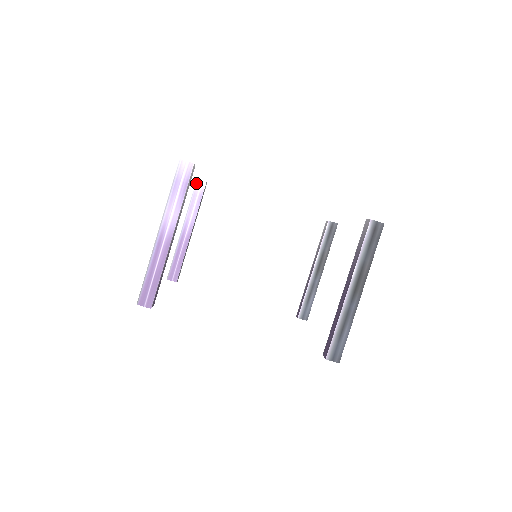
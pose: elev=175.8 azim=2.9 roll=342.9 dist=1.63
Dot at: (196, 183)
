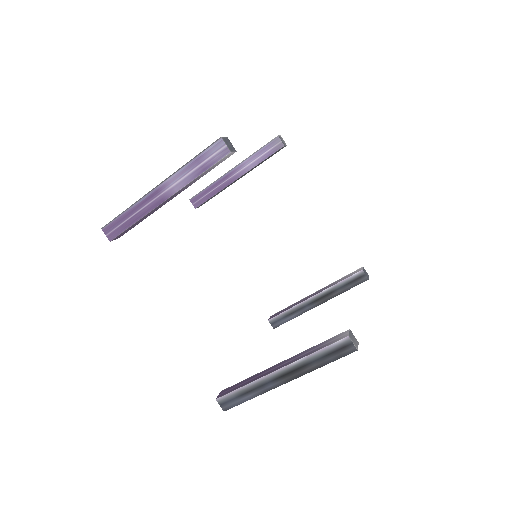
Dot at: (275, 139)
